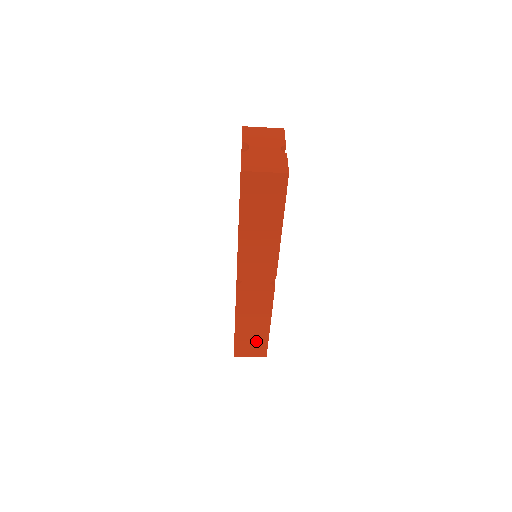
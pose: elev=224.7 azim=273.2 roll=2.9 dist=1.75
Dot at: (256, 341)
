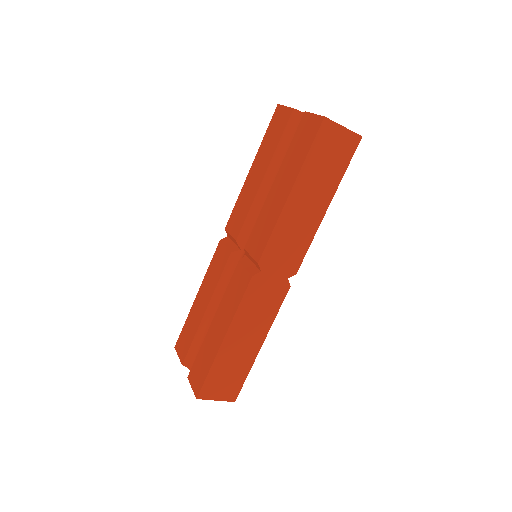
Dot at: (235, 372)
